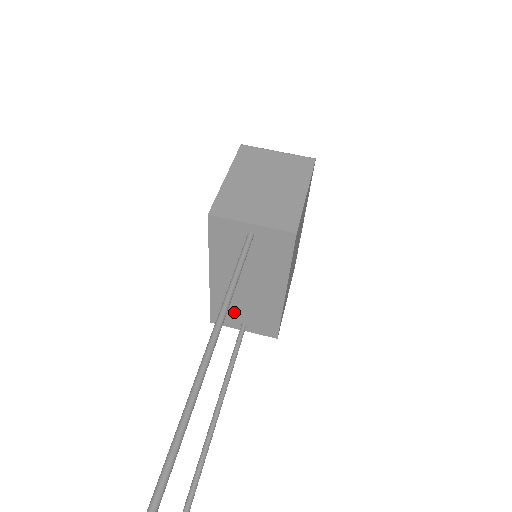
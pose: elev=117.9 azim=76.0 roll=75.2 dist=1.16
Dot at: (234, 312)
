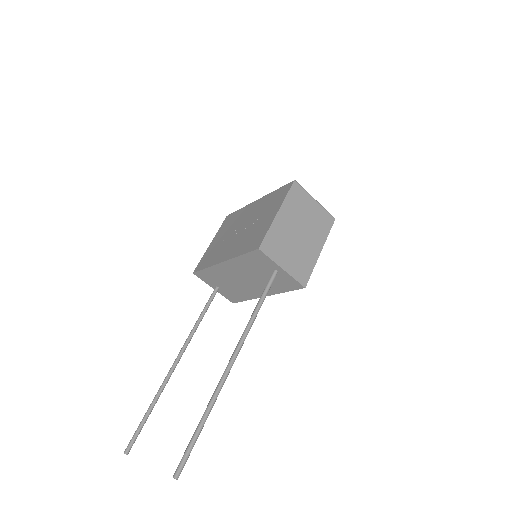
Dot at: (218, 280)
